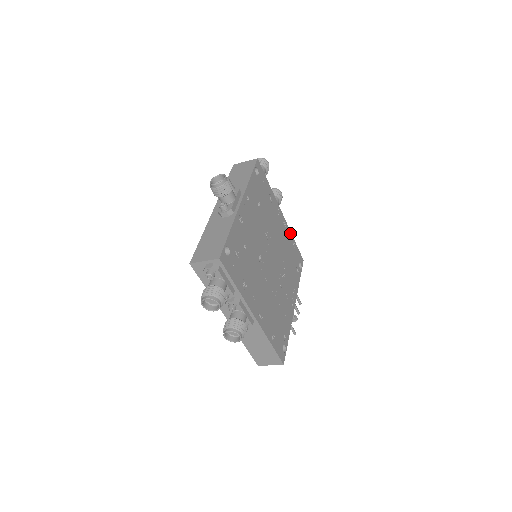
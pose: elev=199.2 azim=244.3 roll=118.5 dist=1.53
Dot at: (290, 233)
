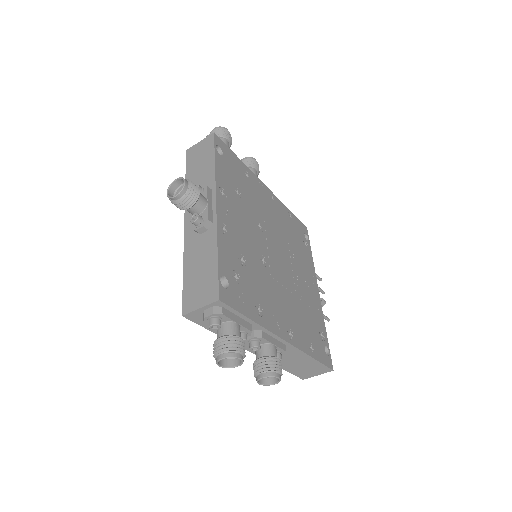
Dot at: (282, 205)
